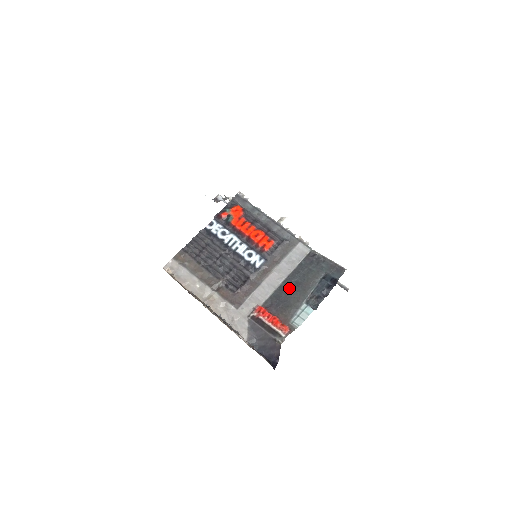
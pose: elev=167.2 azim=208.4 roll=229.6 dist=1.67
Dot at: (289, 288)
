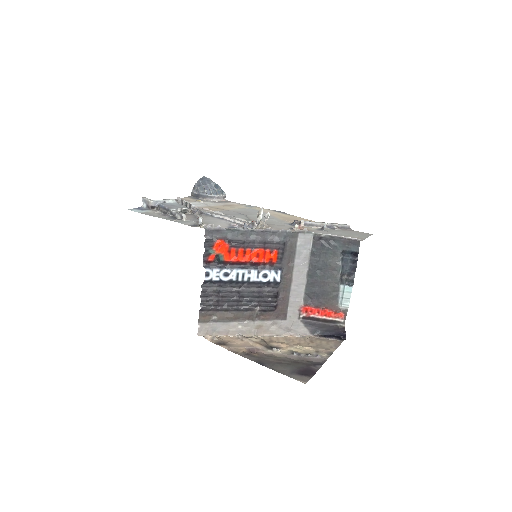
Dot at: (318, 279)
